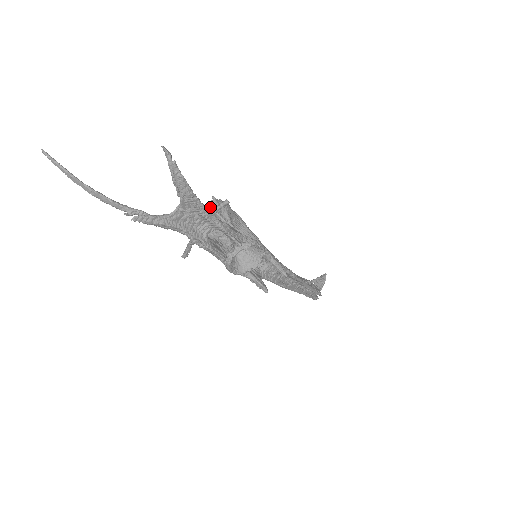
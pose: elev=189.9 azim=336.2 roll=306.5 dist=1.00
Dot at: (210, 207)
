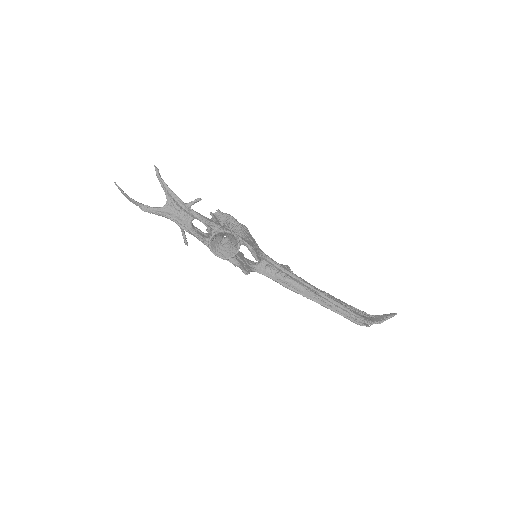
Dot at: (211, 214)
